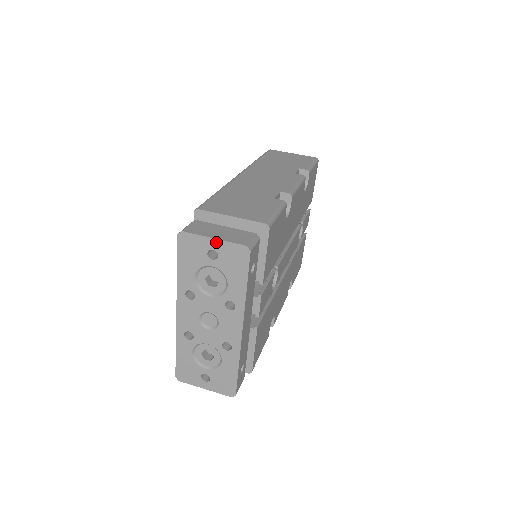
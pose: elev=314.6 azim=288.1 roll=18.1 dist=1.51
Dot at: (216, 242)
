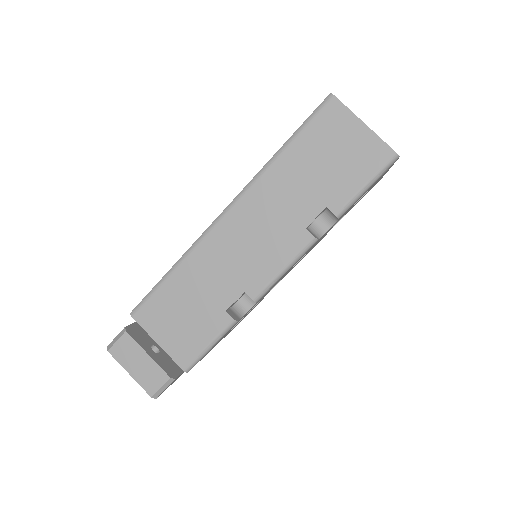
Dot at: (132, 375)
